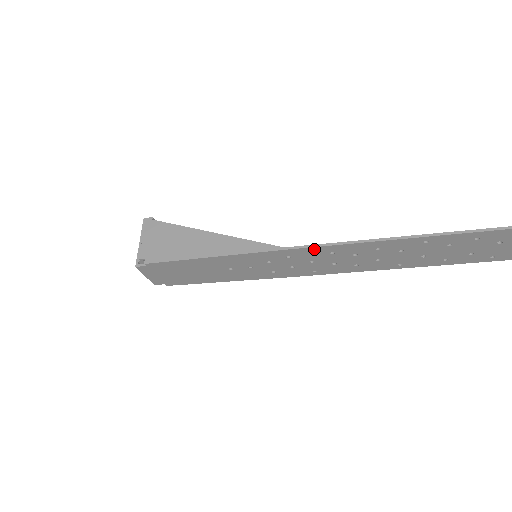
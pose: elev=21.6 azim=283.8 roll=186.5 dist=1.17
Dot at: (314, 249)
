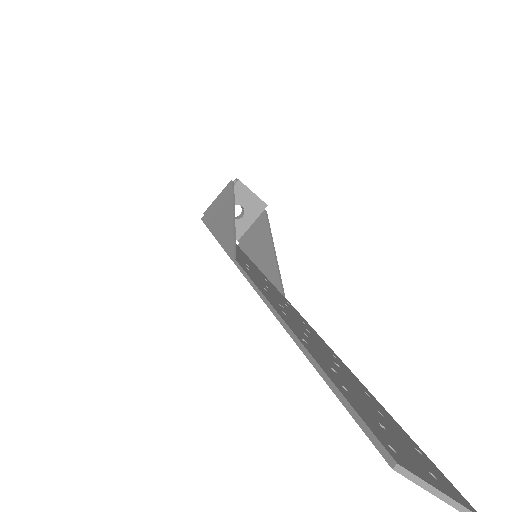
Dot at: occluded
